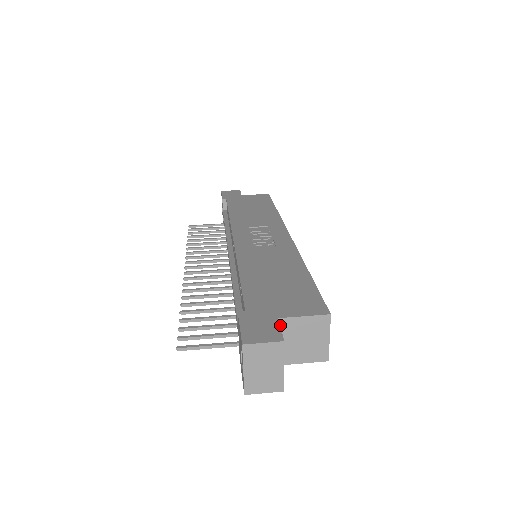
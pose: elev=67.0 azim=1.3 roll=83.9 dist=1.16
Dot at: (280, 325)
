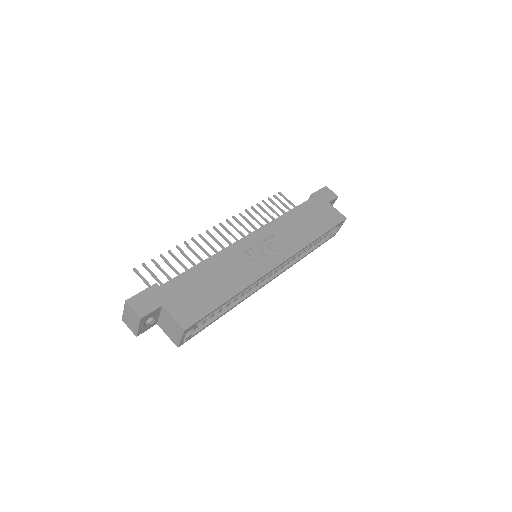
Dot at: (162, 309)
